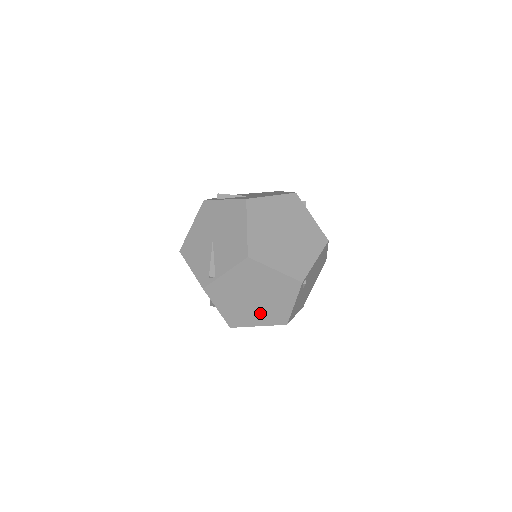
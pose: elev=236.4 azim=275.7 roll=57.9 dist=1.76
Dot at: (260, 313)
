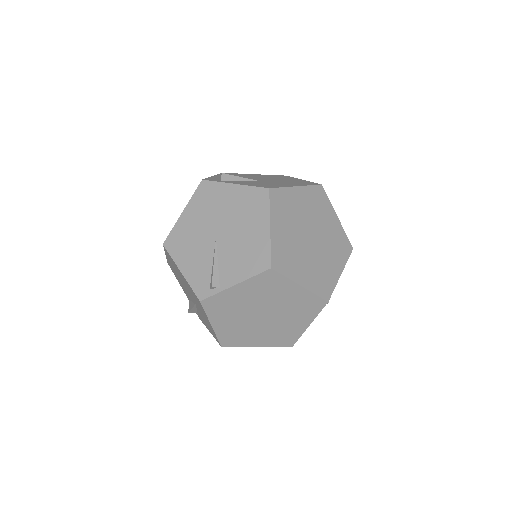
Dot at: (264, 333)
